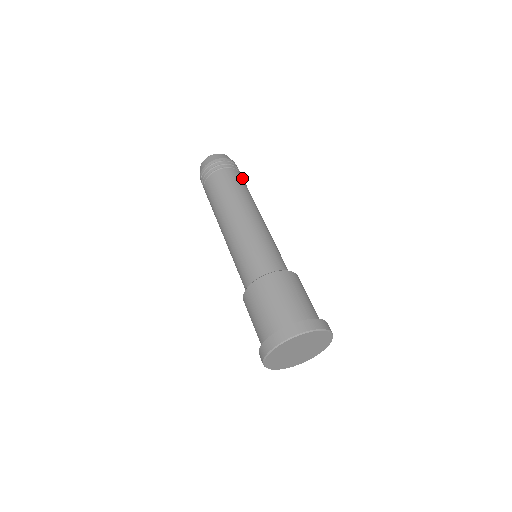
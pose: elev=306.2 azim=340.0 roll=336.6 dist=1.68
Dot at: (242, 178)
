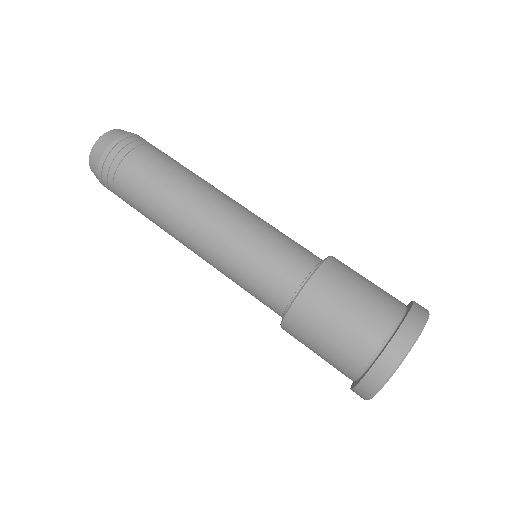
Dot at: occluded
